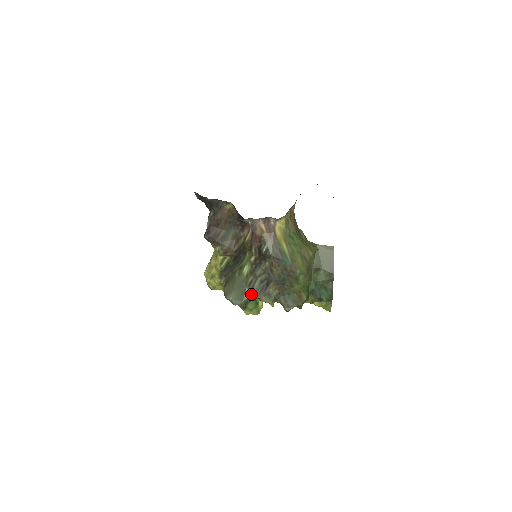
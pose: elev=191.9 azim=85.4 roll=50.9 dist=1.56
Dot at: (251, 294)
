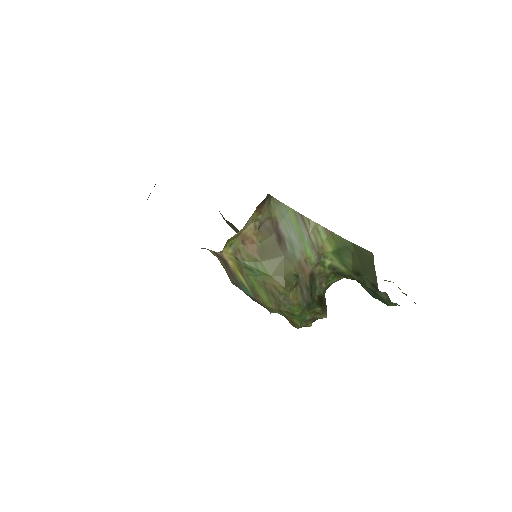
Dot at: occluded
